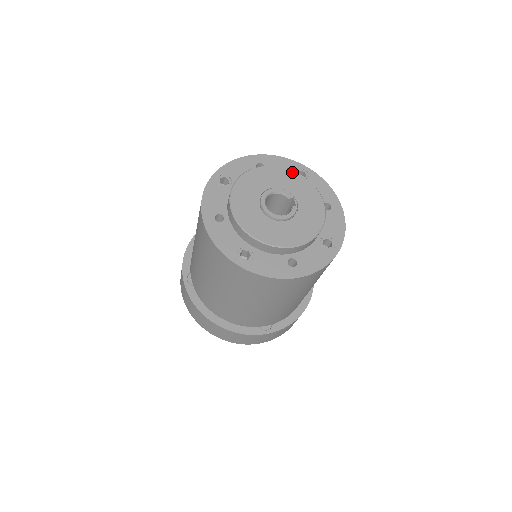
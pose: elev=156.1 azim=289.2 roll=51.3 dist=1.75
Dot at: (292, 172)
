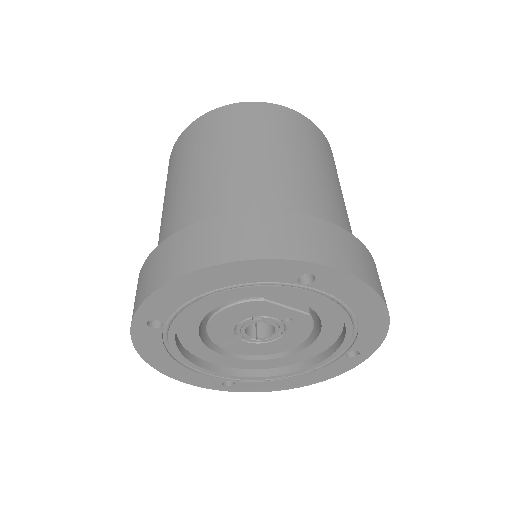
Dot at: occluded
